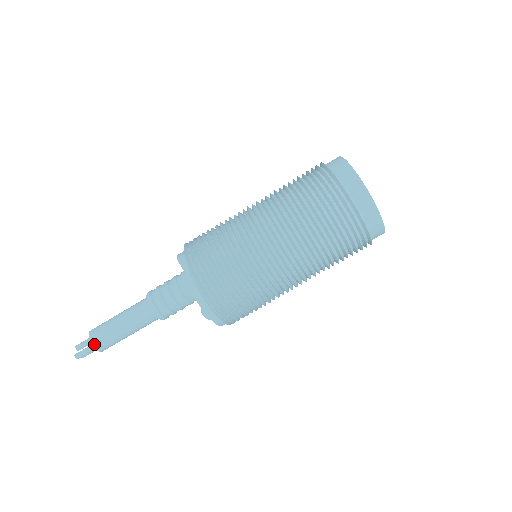
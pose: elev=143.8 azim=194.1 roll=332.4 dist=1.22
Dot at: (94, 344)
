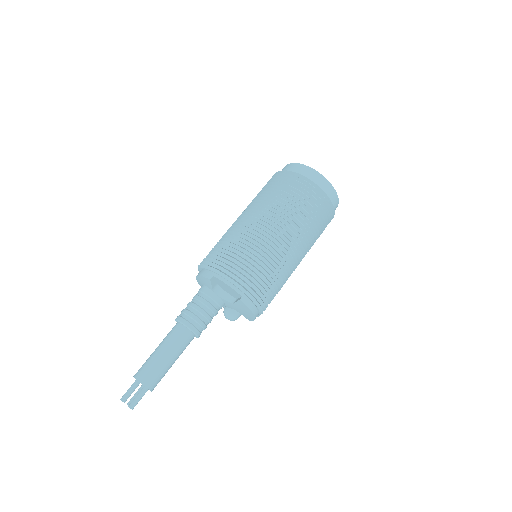
Dot at: (149, 387)
